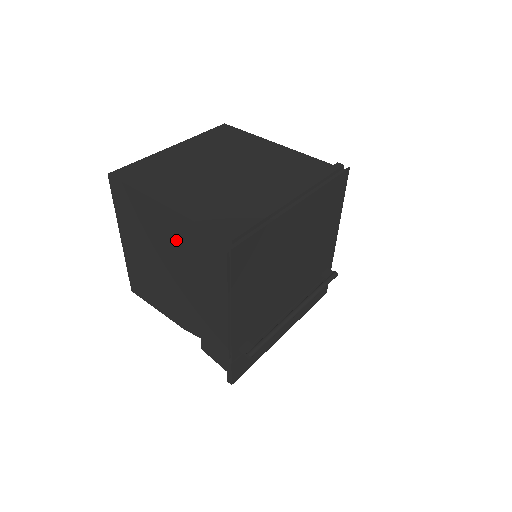
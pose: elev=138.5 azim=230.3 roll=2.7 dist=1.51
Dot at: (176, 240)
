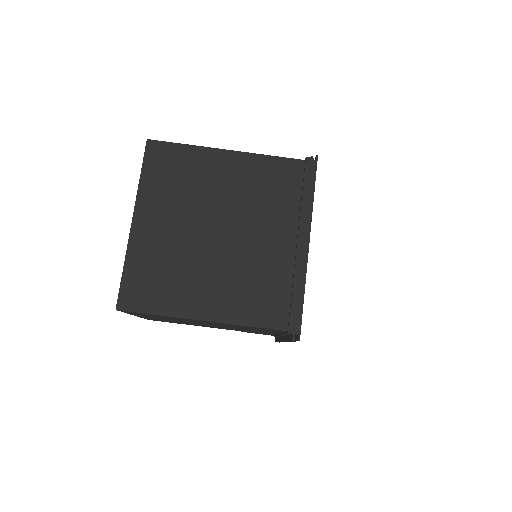
Dot at: occluded
